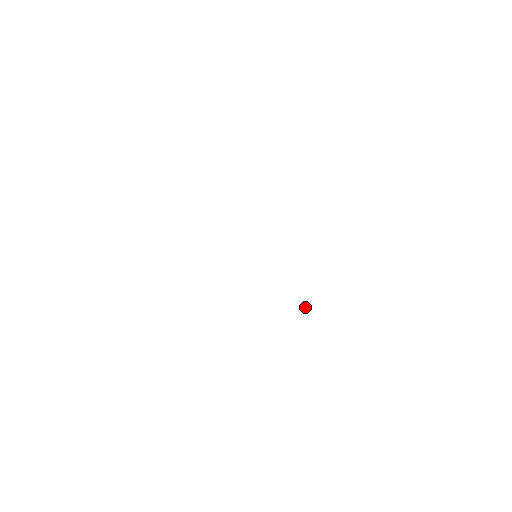
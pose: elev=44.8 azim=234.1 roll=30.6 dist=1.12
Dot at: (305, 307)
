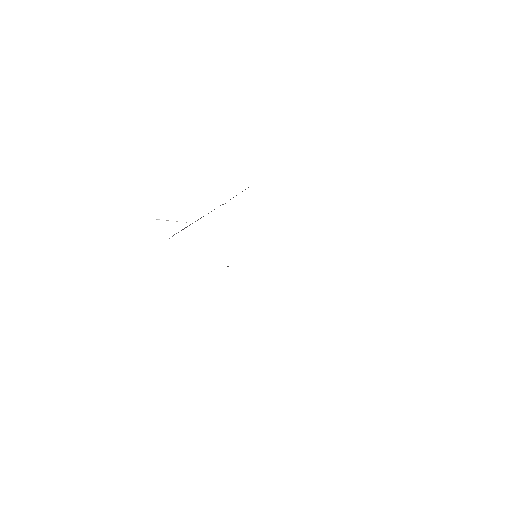
Dot at: occluded
